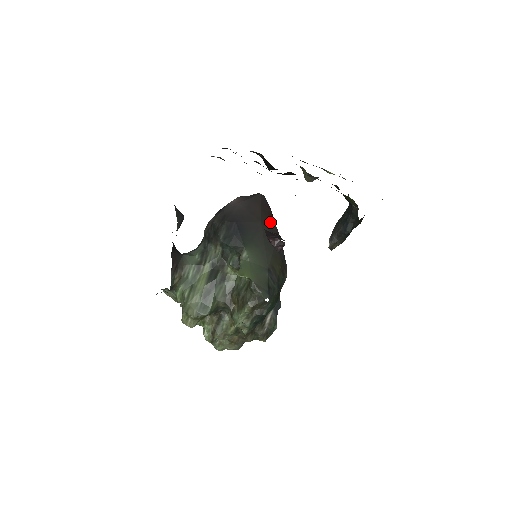
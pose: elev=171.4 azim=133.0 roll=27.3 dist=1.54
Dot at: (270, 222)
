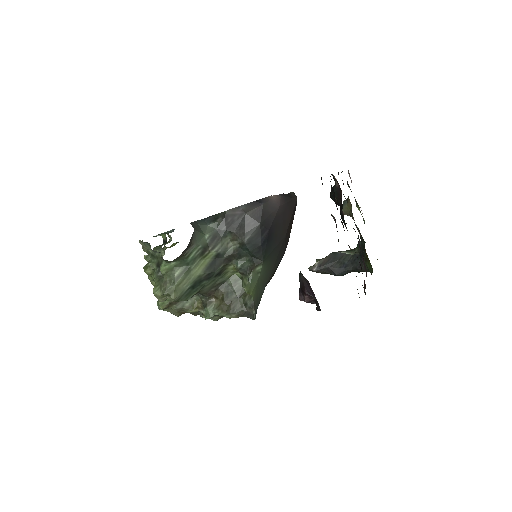
Dot at: (289, 233)
